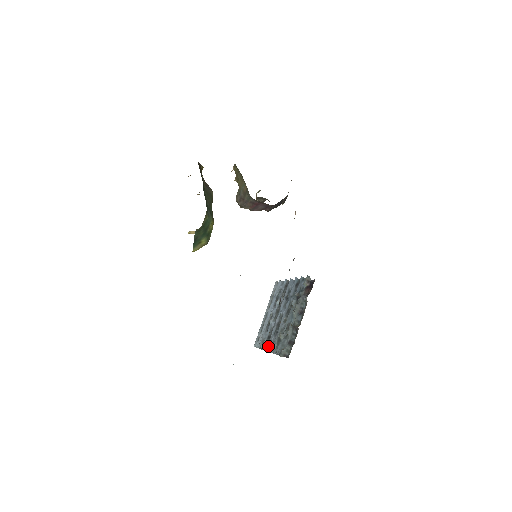
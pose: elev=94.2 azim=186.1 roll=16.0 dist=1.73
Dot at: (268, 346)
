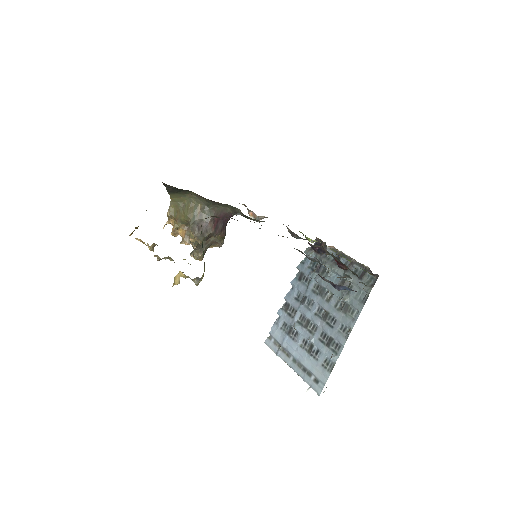
Dot at: (340, 340)
